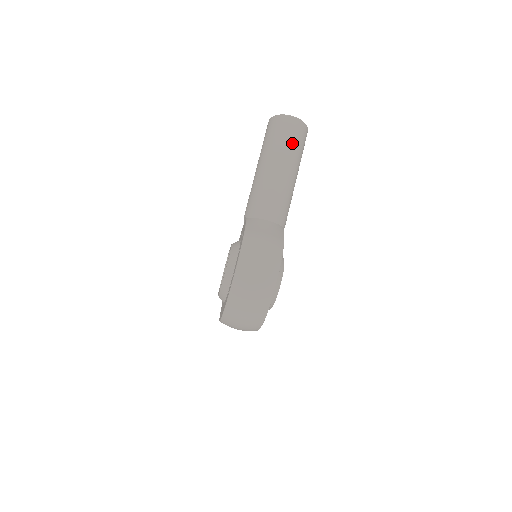
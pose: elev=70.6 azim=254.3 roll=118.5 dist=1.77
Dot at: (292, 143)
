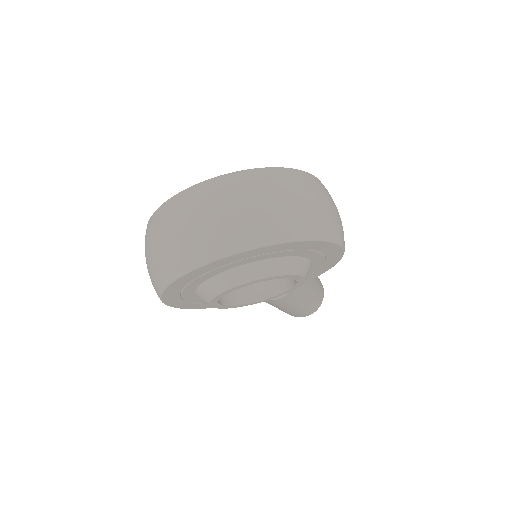
Dot at: (320, 288)
